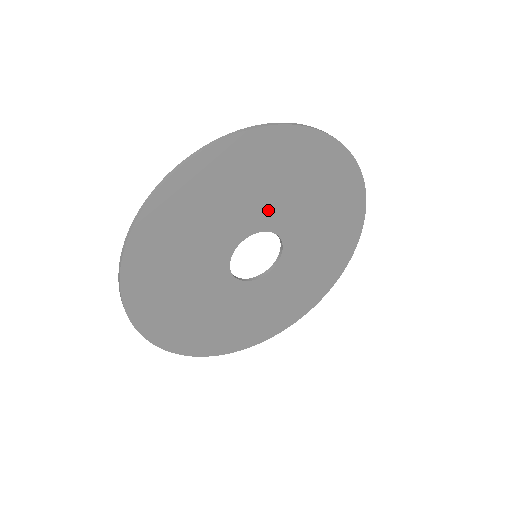
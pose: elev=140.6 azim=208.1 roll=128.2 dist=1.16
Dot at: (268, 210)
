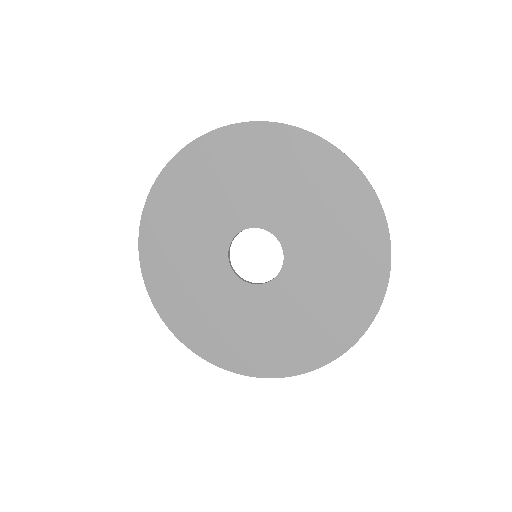
Dot at: (304, 241)
